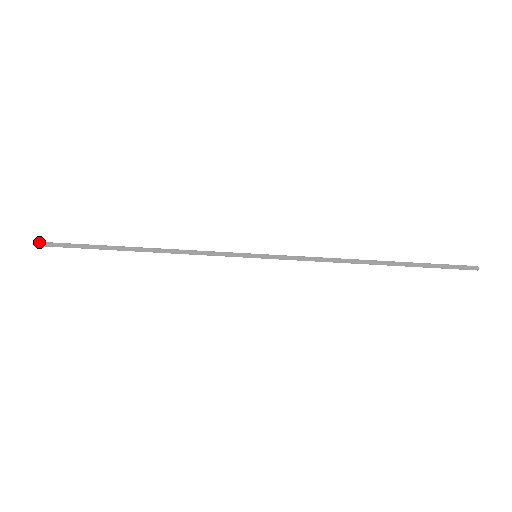
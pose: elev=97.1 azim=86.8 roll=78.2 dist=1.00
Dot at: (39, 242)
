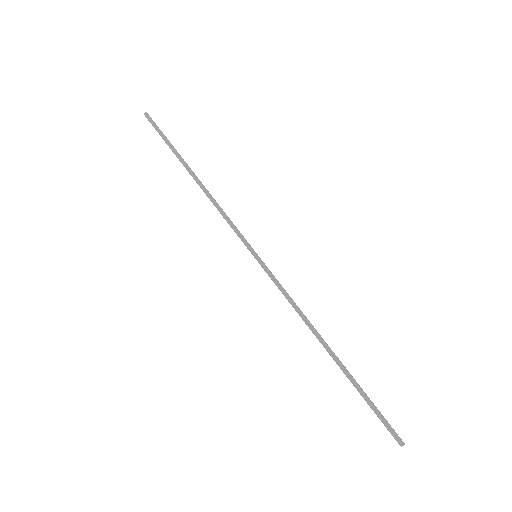
Dot at: (147, 115)
